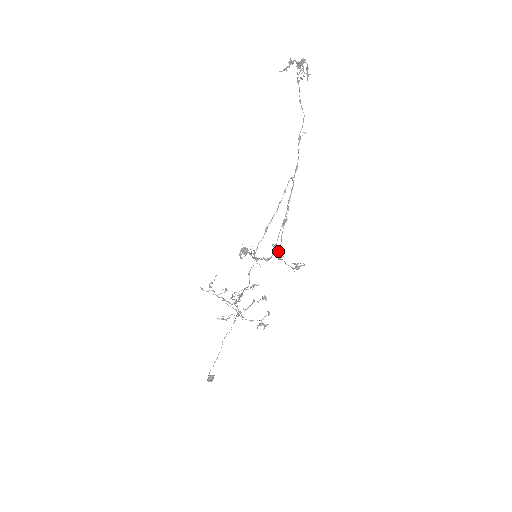
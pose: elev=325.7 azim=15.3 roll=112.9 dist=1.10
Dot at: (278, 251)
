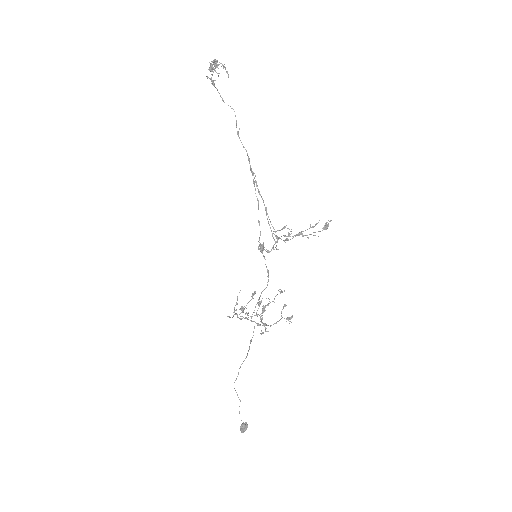
Dot at: (278, 237)
